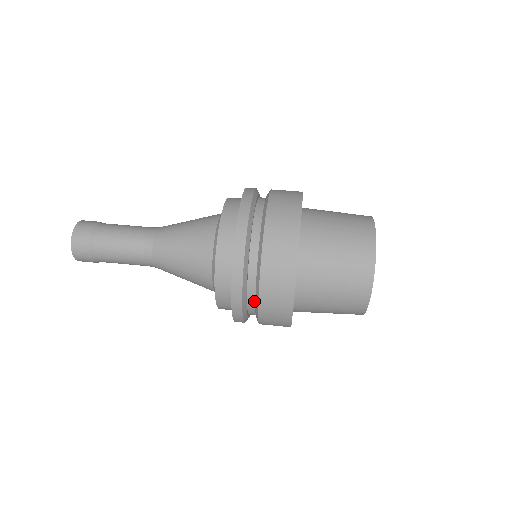
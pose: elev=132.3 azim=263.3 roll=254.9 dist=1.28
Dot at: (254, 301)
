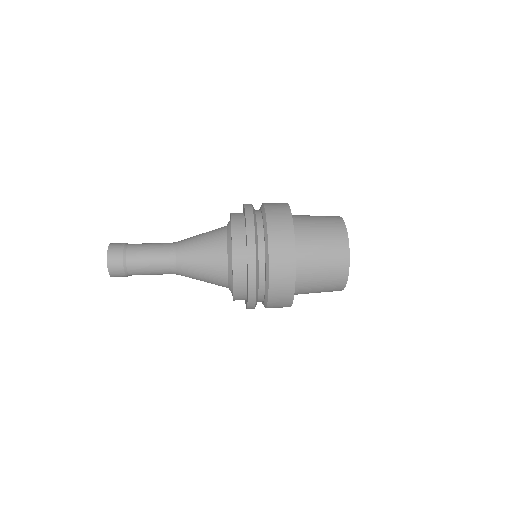
Dot at: (263, 293)
